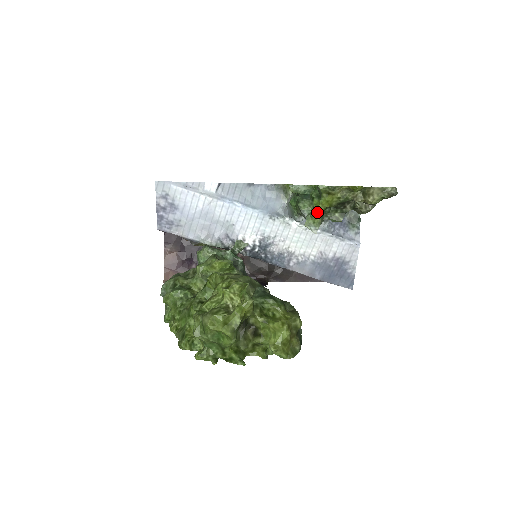
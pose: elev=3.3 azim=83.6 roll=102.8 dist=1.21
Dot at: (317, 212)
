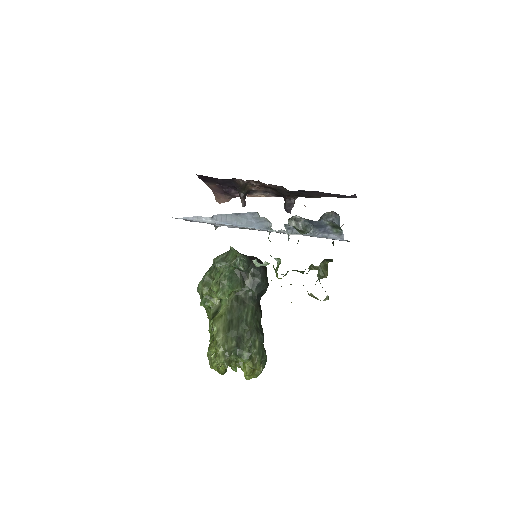
Dot at: occluded
